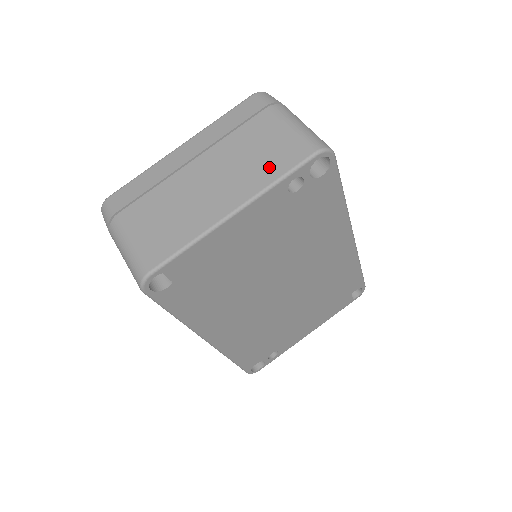
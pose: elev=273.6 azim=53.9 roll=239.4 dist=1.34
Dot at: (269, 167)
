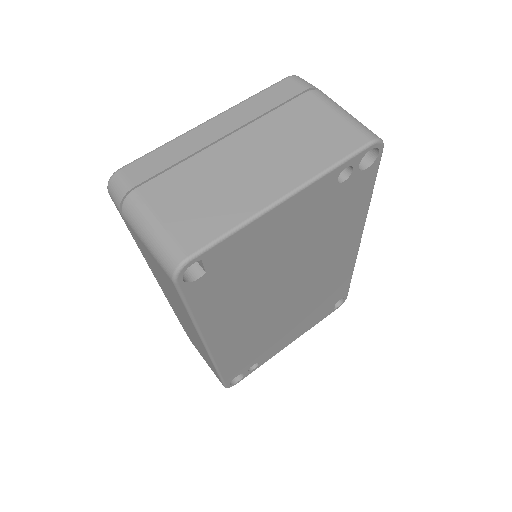
Dot at: (321, 152)
